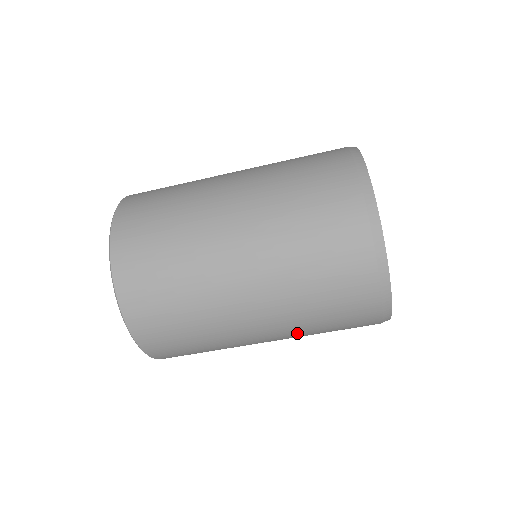
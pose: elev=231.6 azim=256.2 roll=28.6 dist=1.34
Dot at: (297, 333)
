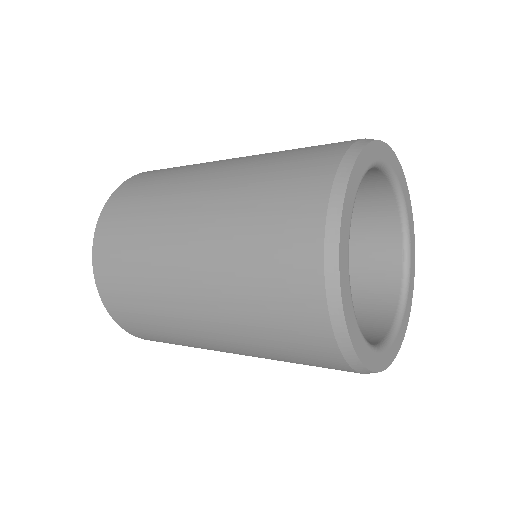
Dot at: occluded
